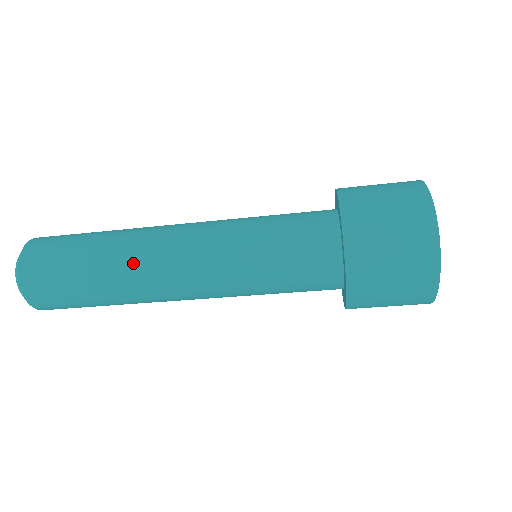
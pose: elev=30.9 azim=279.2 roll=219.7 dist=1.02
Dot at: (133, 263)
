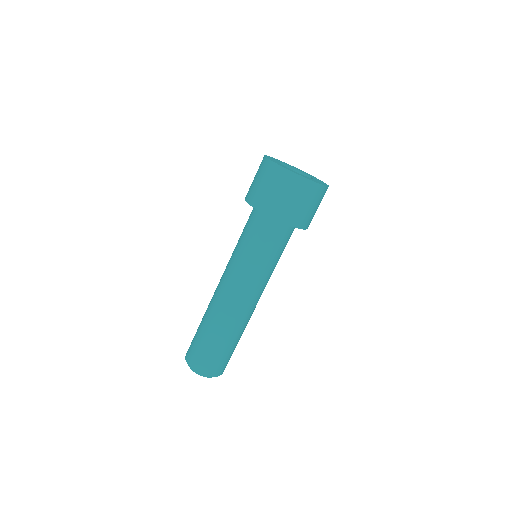
Dot at: (213, 309)
